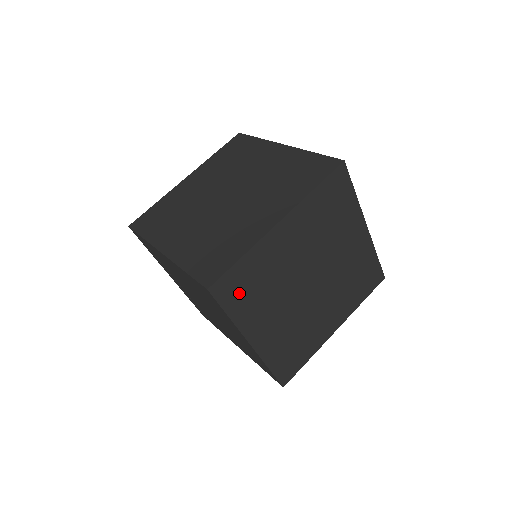
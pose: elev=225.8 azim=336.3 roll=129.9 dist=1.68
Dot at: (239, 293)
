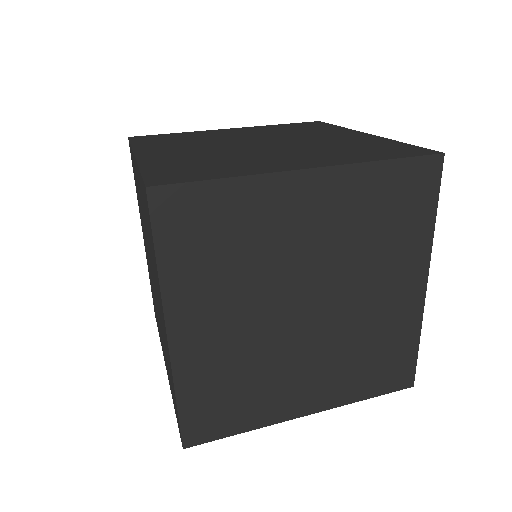
Dot at: (192, 235)
